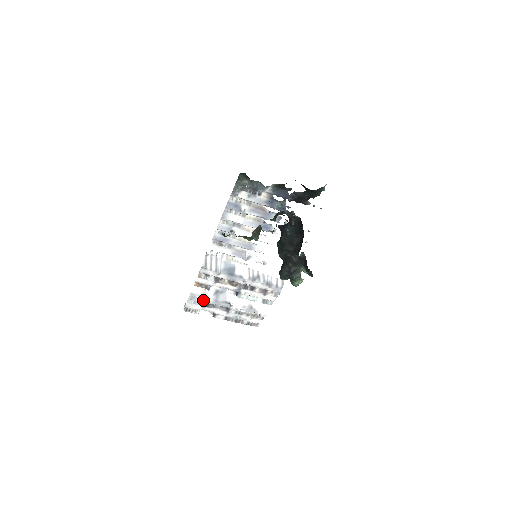
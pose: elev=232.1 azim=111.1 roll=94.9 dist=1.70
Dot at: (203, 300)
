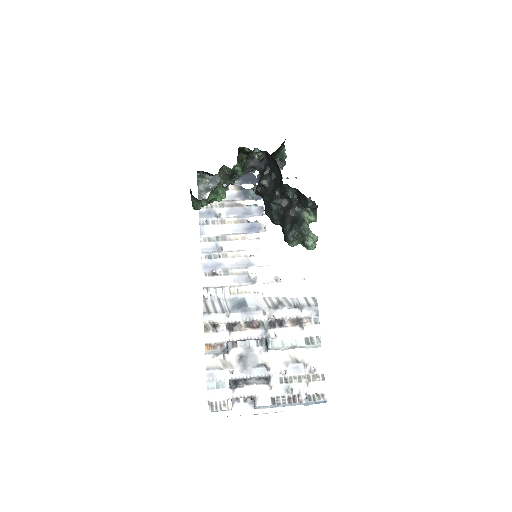
Dot at: (227, 376)
